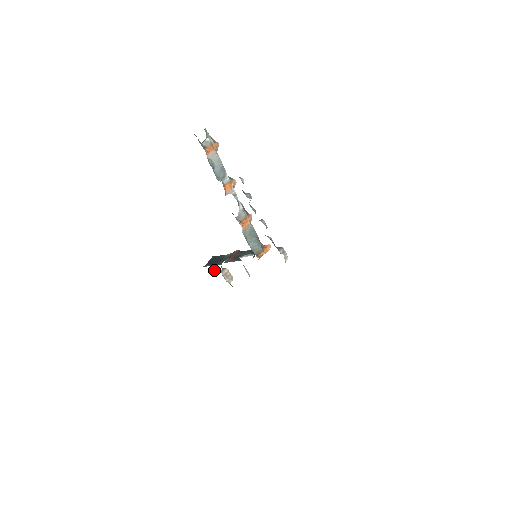
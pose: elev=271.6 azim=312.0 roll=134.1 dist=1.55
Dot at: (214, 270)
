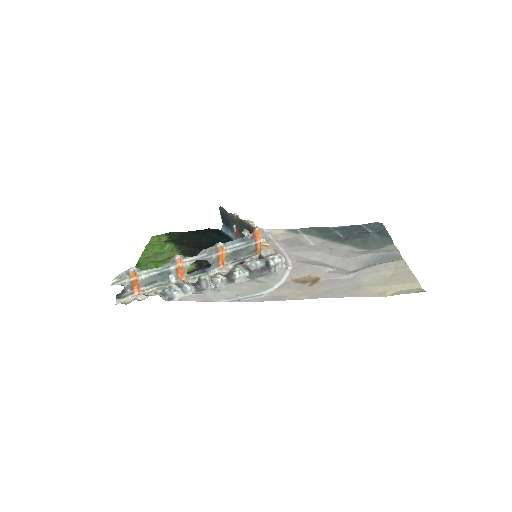
Dot at: occluded
